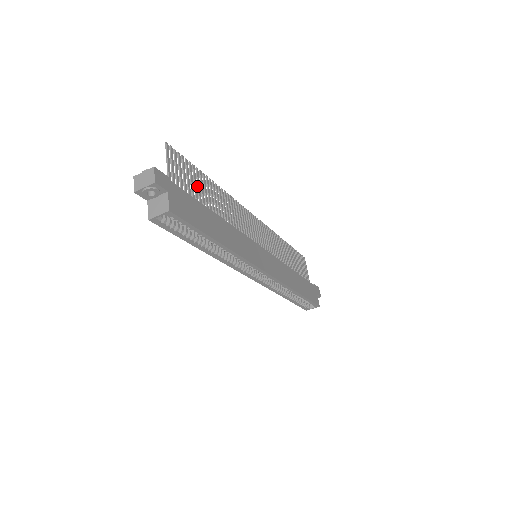
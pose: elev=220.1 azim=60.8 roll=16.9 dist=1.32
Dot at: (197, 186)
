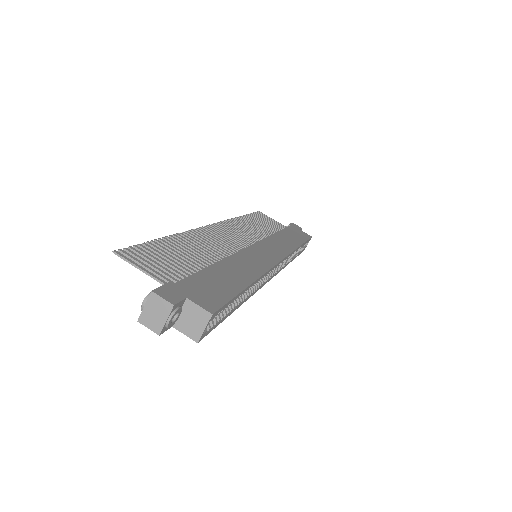
Dot at: (174, 258)
